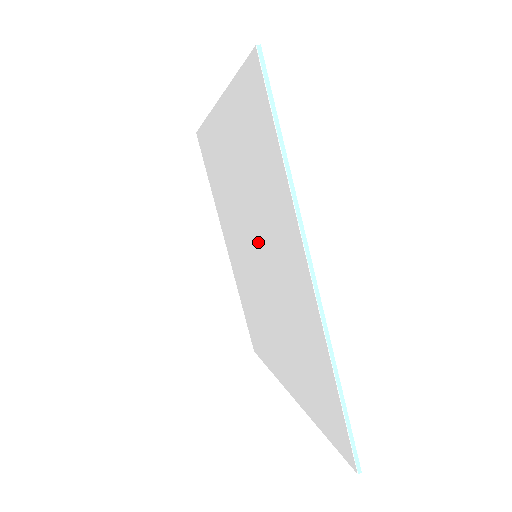
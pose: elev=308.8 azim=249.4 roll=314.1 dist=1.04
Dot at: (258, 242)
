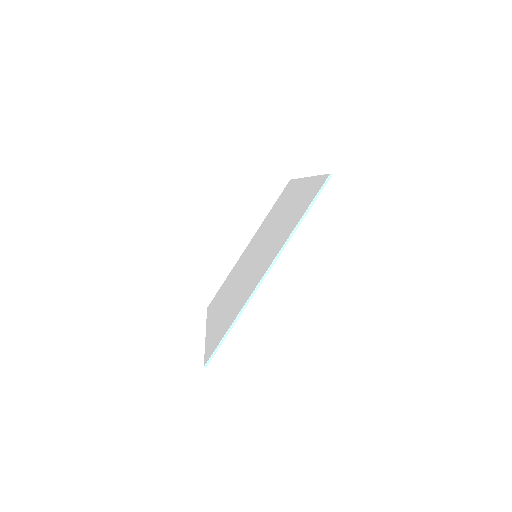
Dot at: (246, 273)
